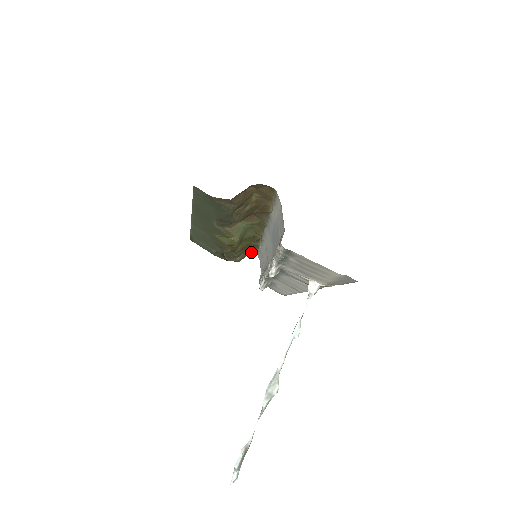
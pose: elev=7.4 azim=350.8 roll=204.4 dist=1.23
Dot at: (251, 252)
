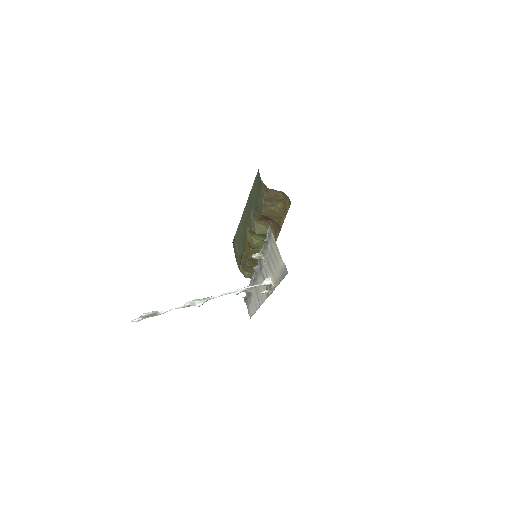
Dot at: occluded
